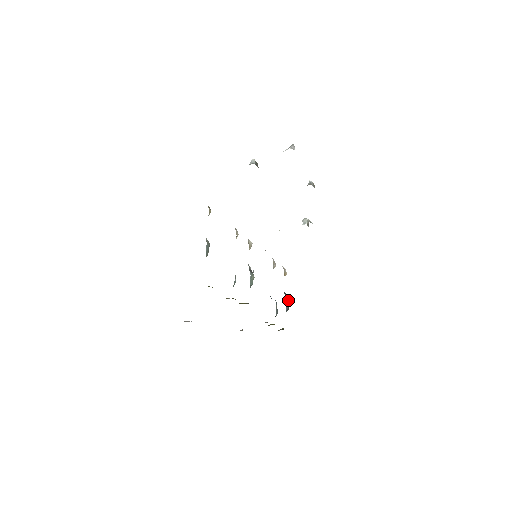
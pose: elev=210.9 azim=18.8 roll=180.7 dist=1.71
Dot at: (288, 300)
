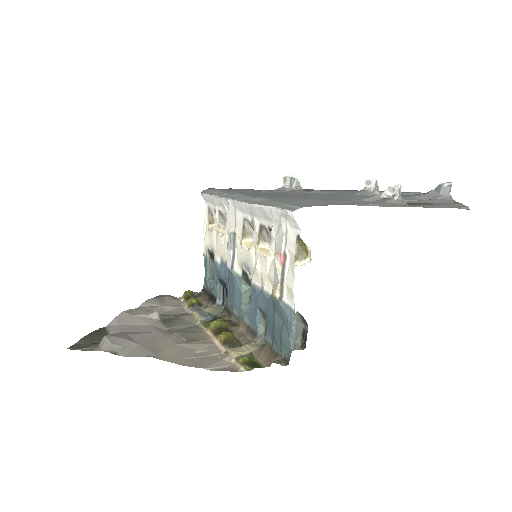
Dot at: occluded
